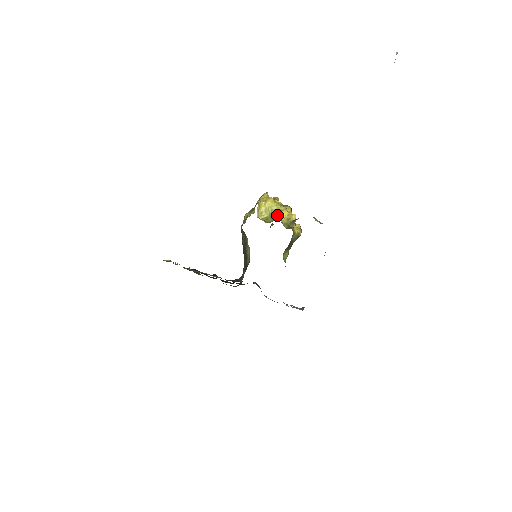
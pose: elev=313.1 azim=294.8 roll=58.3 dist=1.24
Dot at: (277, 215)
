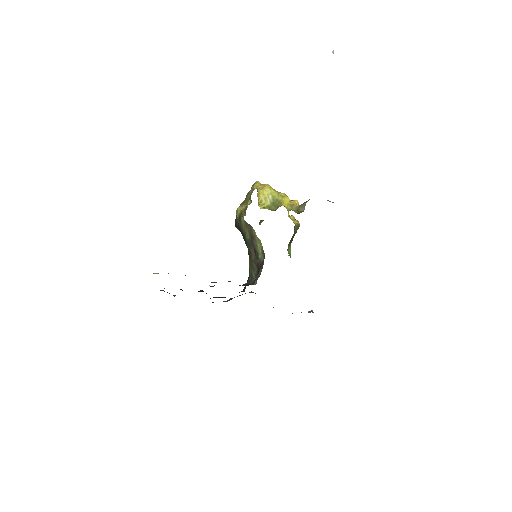
Dot at: (279, 202)
